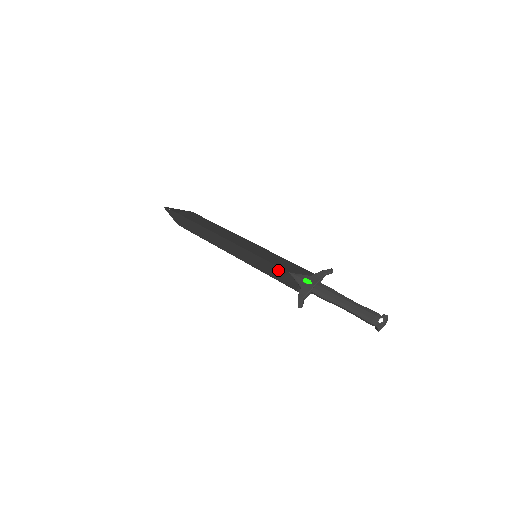
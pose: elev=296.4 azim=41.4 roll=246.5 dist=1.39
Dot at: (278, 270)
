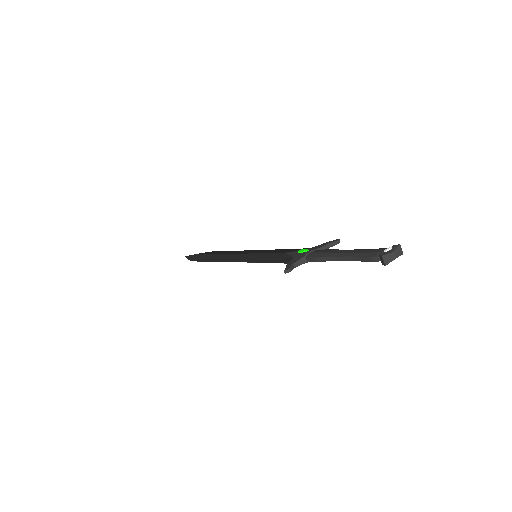
Dot at: (274, 255)
